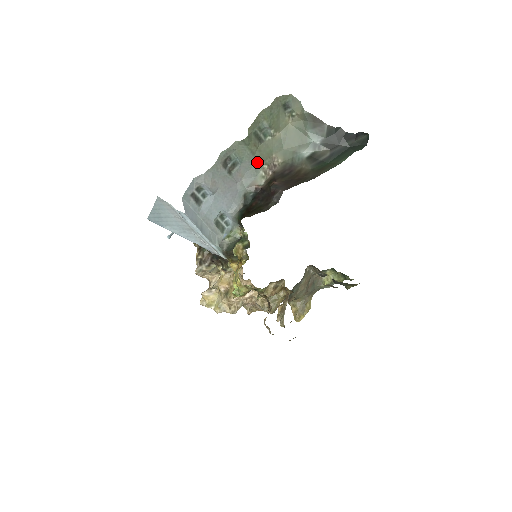
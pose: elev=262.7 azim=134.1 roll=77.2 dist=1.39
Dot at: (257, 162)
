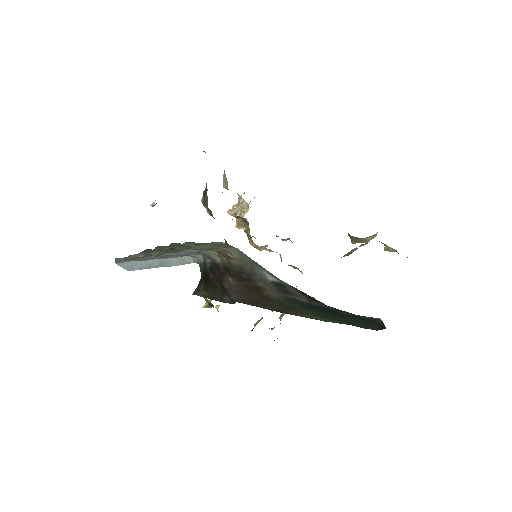
Dot at: occluded
